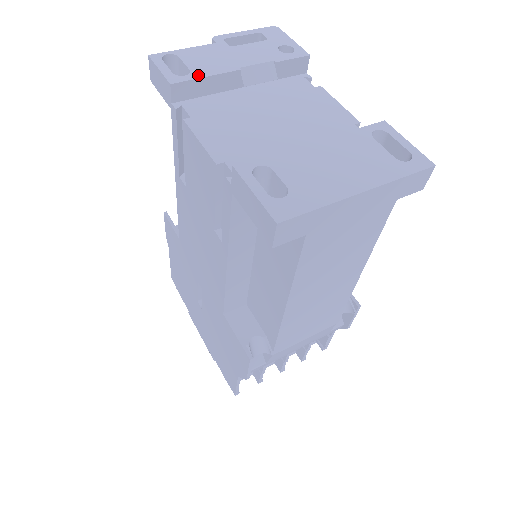
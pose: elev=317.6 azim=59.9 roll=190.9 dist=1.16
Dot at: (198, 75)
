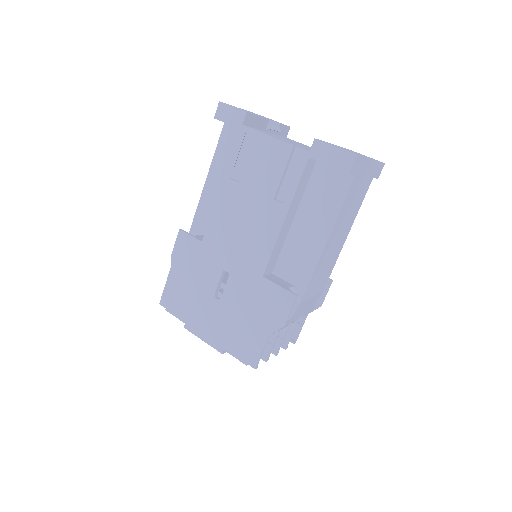
Dot at: (254, 114)
